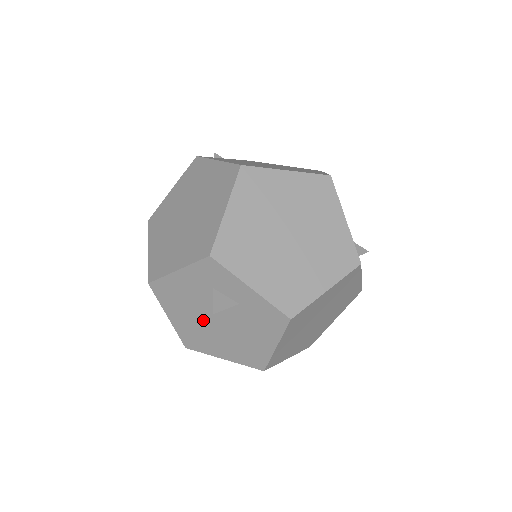
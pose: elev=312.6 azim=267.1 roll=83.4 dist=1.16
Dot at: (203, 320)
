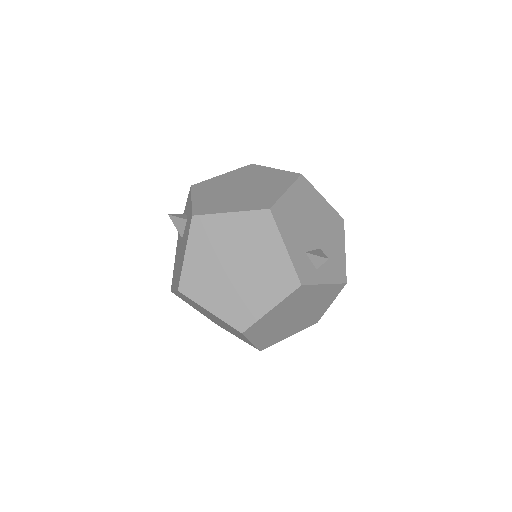
Dot at: (179, 251)
